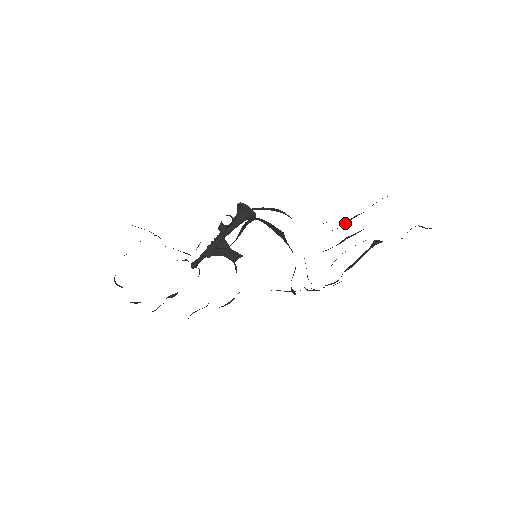
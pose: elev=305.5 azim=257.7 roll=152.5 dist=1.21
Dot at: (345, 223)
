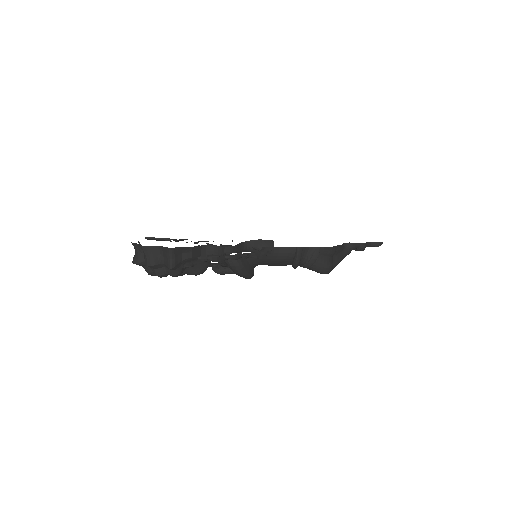
Dot at: occluded
